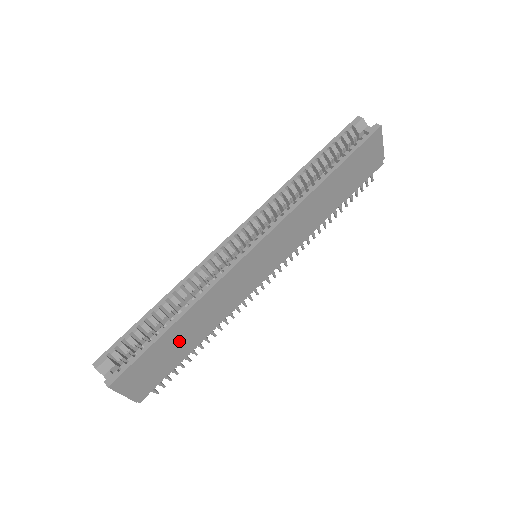
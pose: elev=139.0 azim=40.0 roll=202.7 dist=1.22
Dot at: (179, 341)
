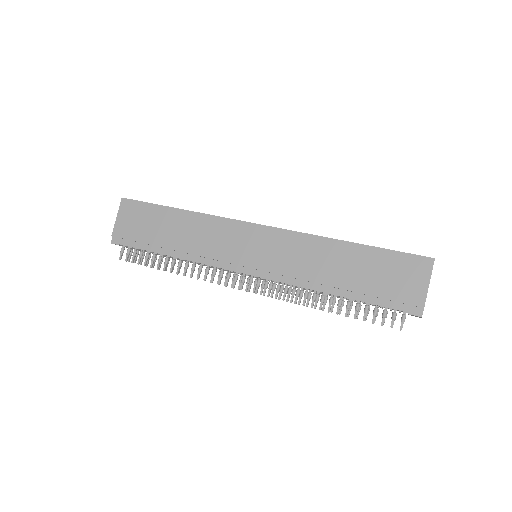
Dot at: (165, 228)
